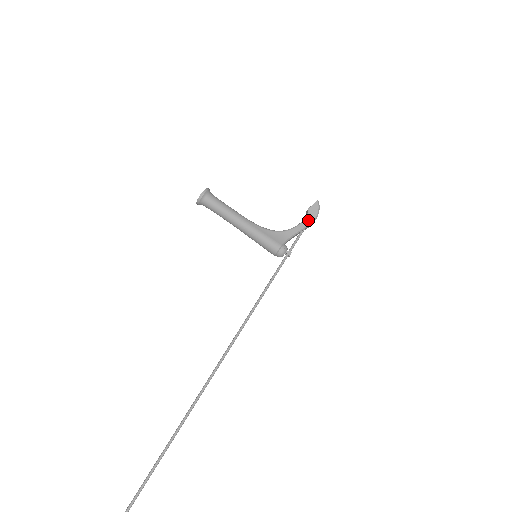
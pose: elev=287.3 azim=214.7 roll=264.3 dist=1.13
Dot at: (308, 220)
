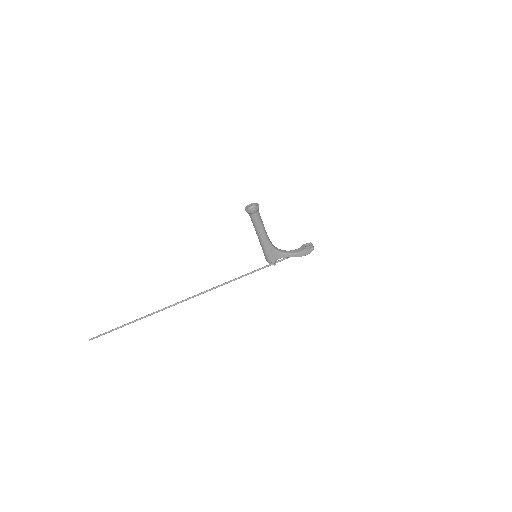
Dot at: (300, 255)
